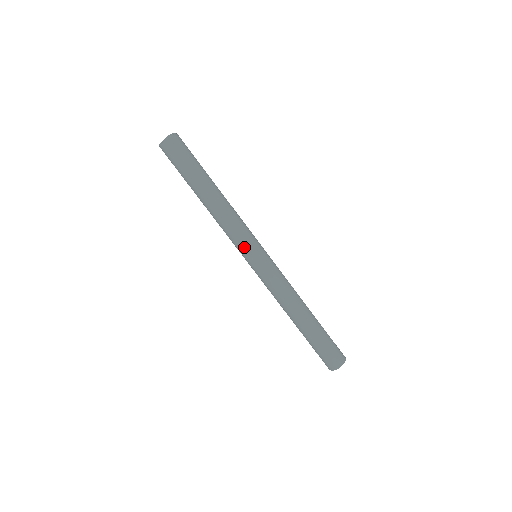
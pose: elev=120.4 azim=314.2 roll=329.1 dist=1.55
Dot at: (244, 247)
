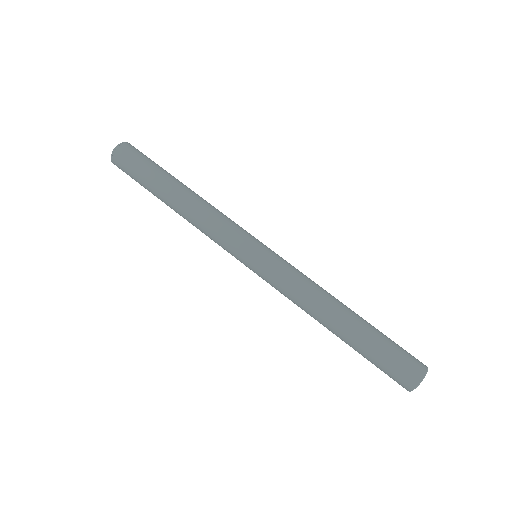
Dot at: (232, 250)
